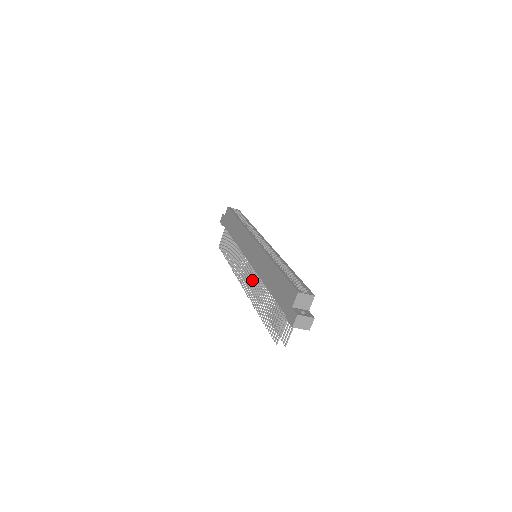
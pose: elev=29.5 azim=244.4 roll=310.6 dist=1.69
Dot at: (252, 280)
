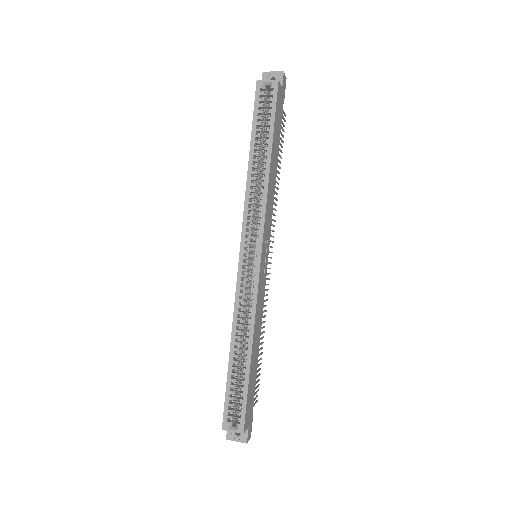
Dot at: occluded
